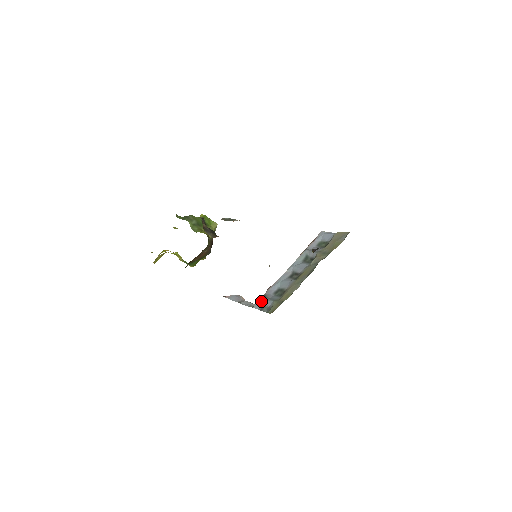
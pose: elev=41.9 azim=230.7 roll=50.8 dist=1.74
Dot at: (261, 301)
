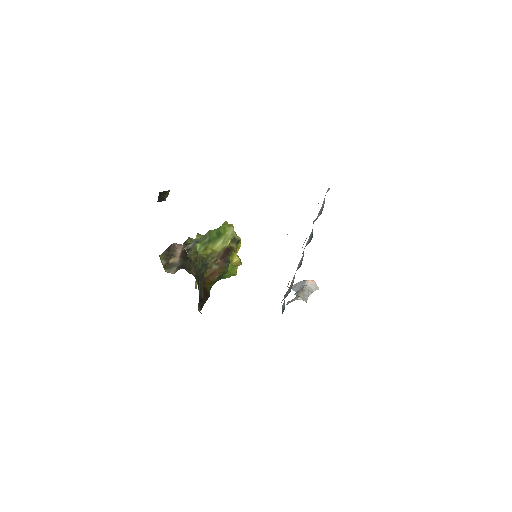
Dot at: occluded
